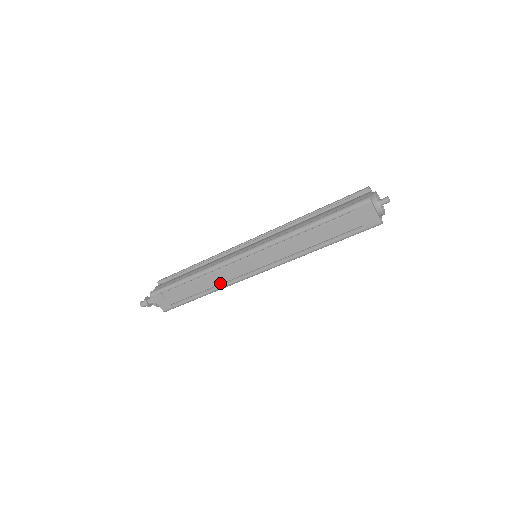
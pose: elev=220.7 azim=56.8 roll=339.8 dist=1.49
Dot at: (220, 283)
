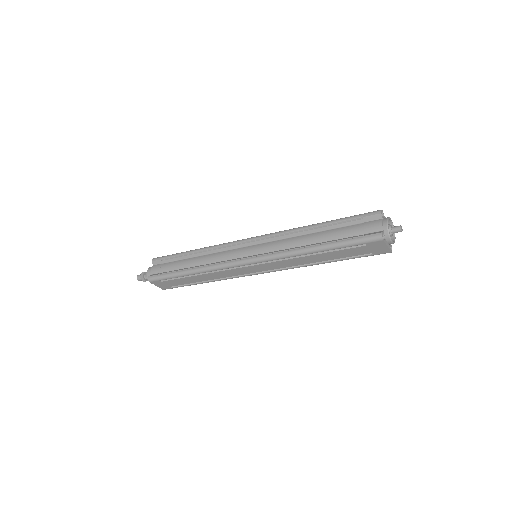
Dot at: (220, 278)
